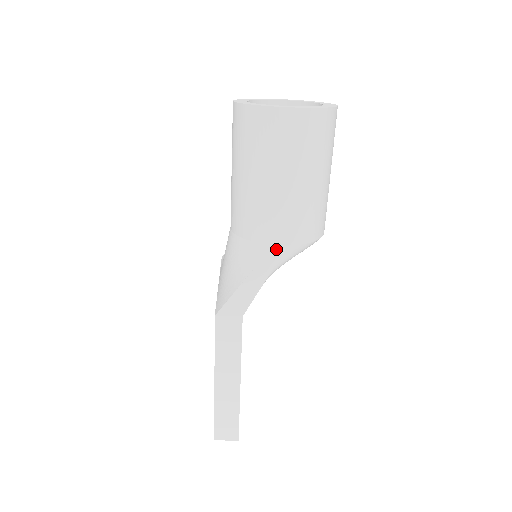
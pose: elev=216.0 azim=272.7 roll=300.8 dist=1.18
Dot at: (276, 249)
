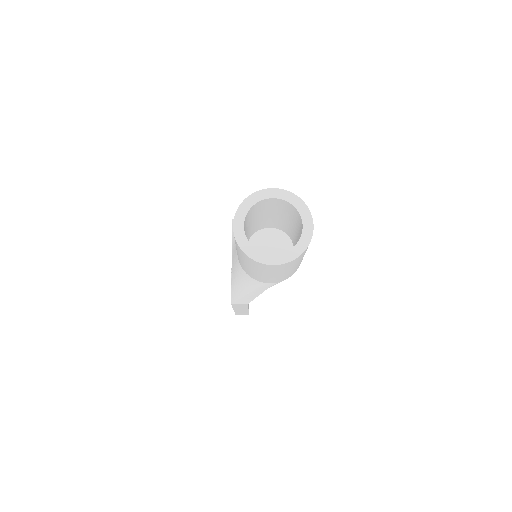
Dot at: (267, 284)
